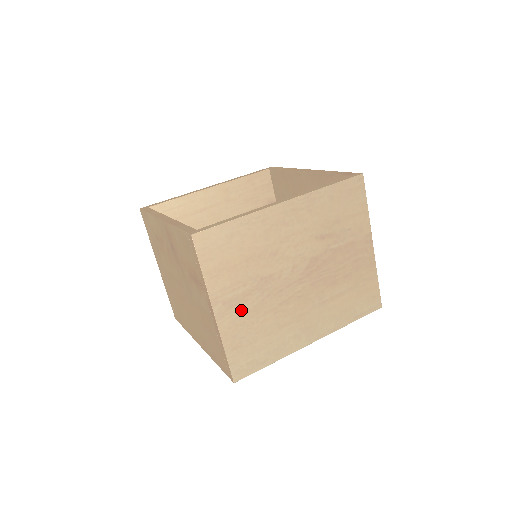
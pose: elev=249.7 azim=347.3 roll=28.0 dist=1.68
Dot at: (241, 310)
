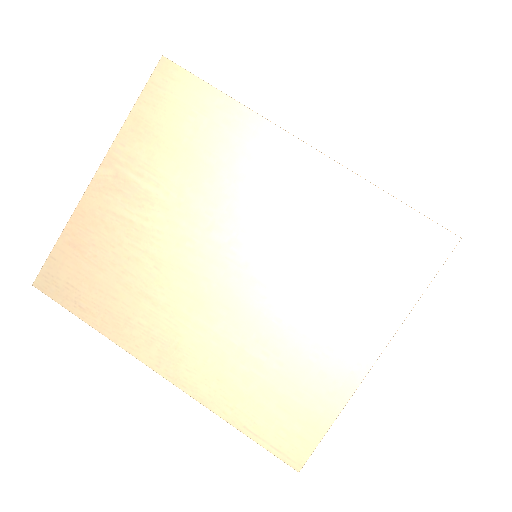
Dot at: (125, 210)
